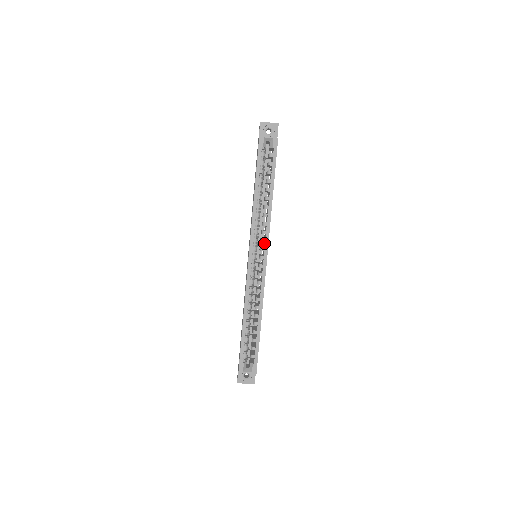
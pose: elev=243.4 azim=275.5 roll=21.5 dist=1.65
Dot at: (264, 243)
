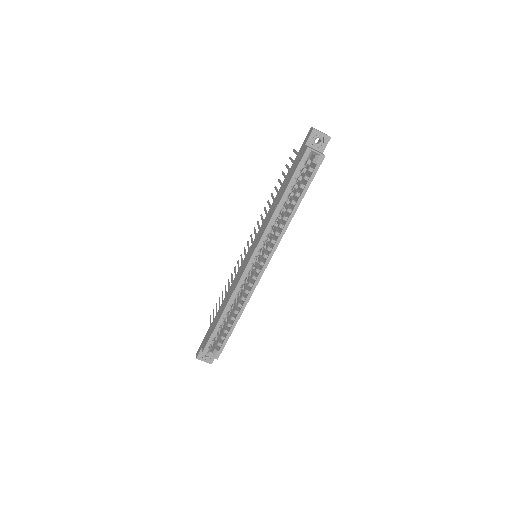
Dot at: occluded
